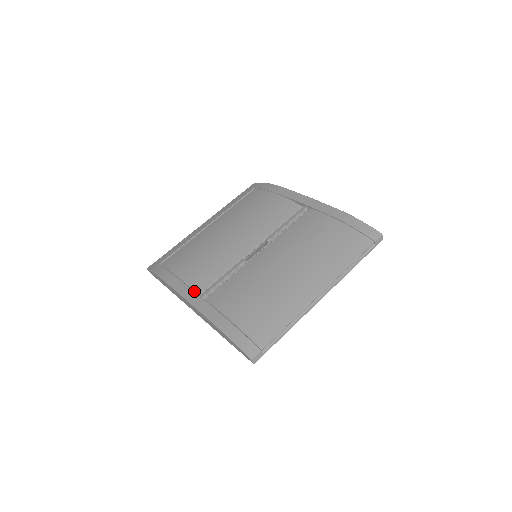
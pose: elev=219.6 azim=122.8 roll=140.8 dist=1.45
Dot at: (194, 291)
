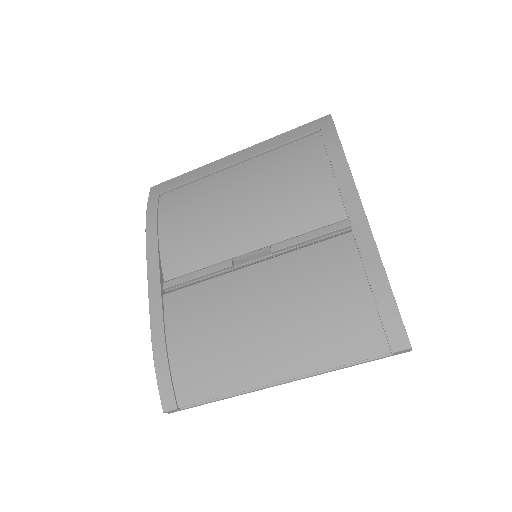
Dot at: (162, 272)
